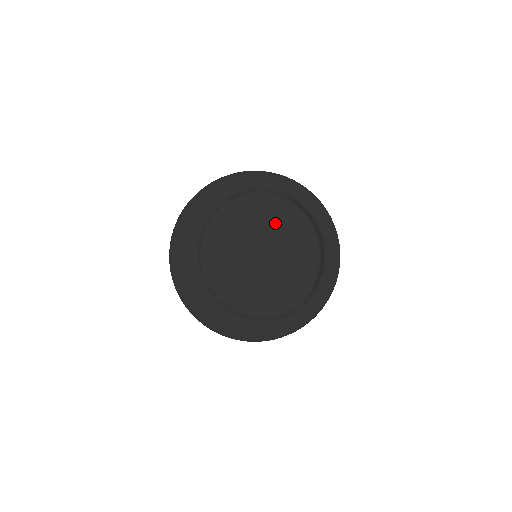
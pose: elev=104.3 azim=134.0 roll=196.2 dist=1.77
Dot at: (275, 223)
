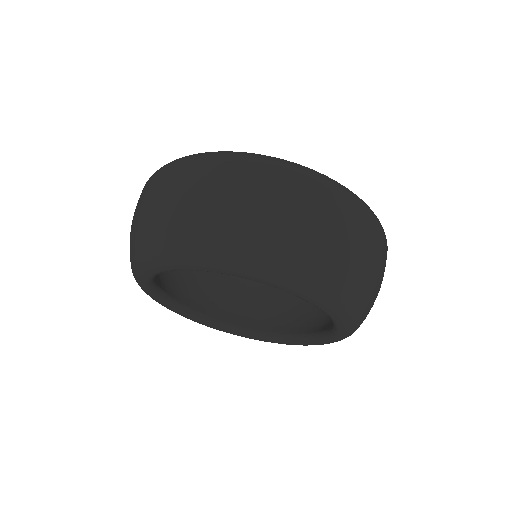
Dot at: occluded
